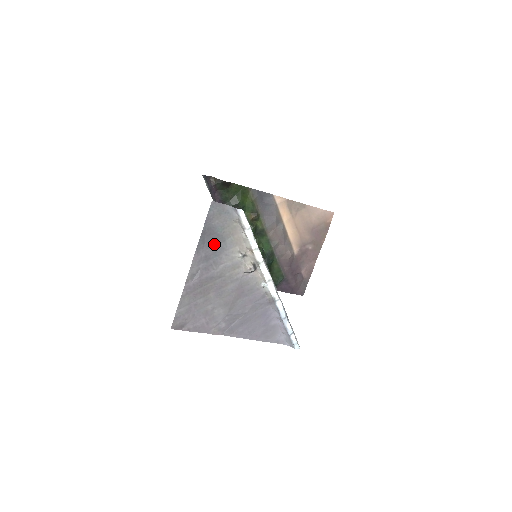
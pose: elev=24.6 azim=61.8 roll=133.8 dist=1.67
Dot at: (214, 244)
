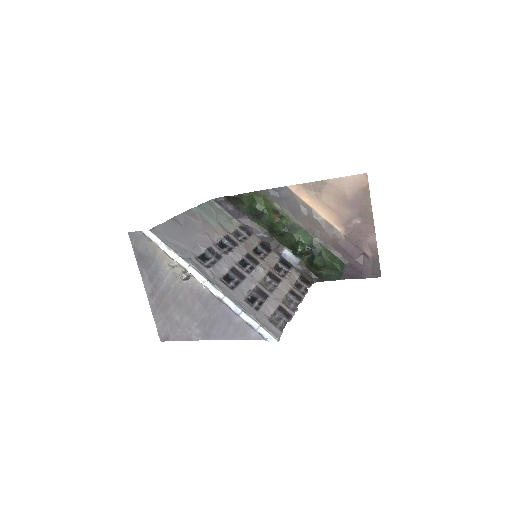
Dot at: (150, 265)
